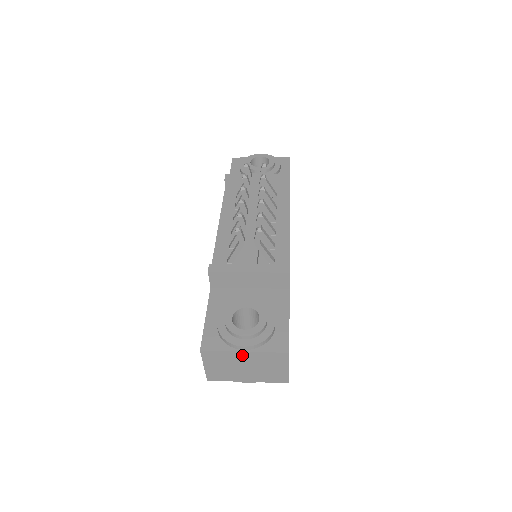
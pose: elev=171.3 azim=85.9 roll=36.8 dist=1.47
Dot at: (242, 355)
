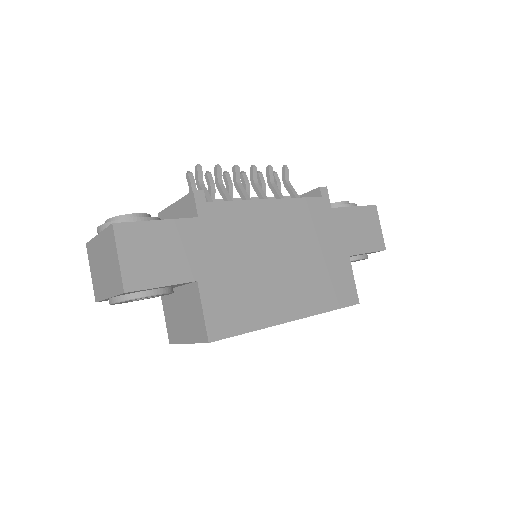
Dot at: (99, 242)
